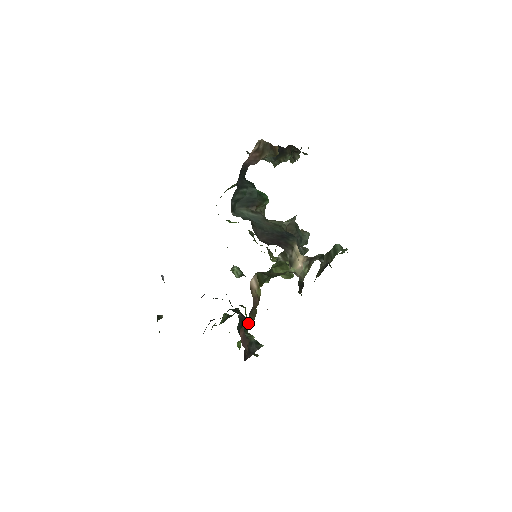
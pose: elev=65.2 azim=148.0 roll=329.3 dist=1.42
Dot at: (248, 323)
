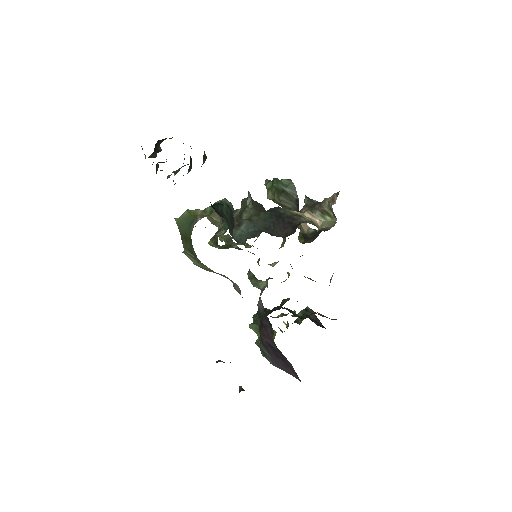
Dot at: occluded
